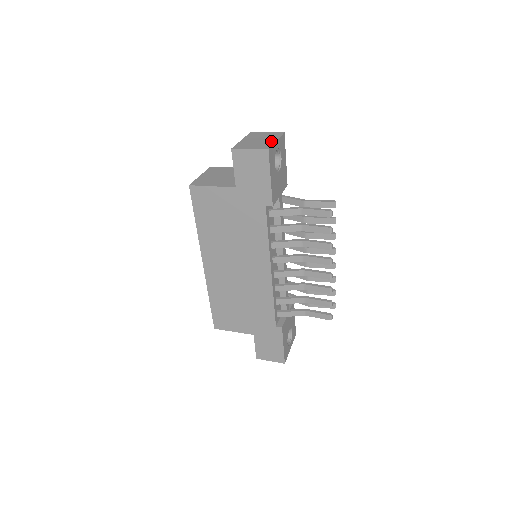
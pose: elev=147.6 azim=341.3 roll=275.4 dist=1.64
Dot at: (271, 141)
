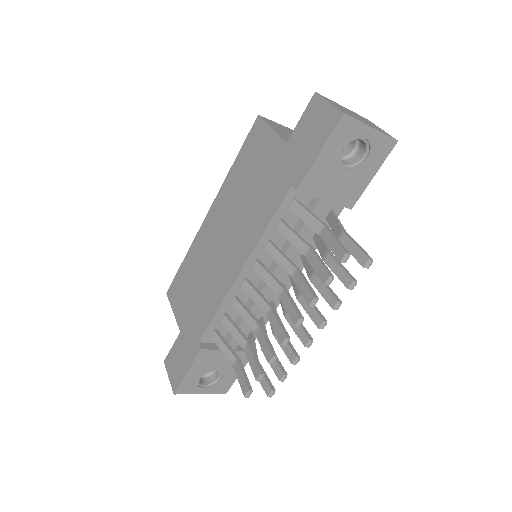
Dot at: (365, 122)
